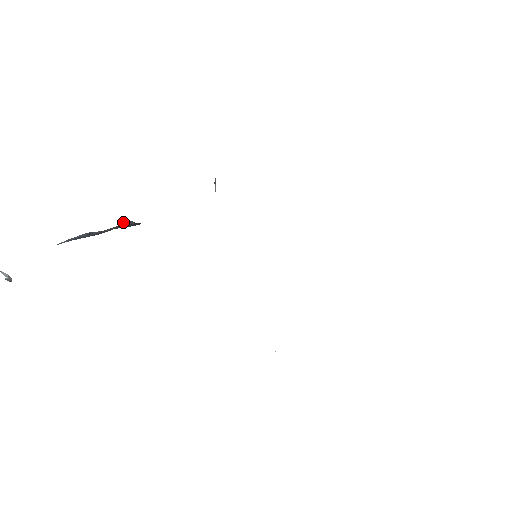
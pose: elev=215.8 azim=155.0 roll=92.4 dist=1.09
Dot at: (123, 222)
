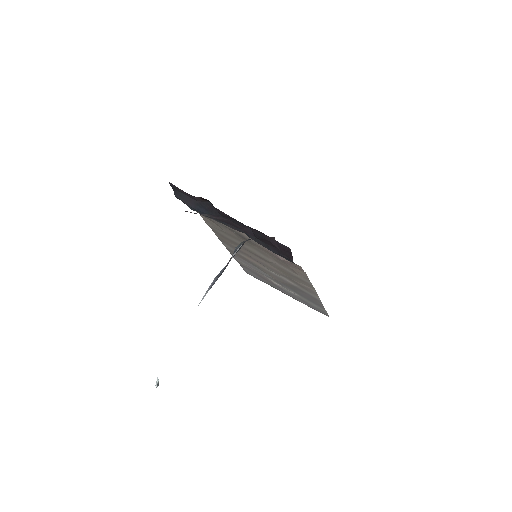
Dot at: (236, 249)
